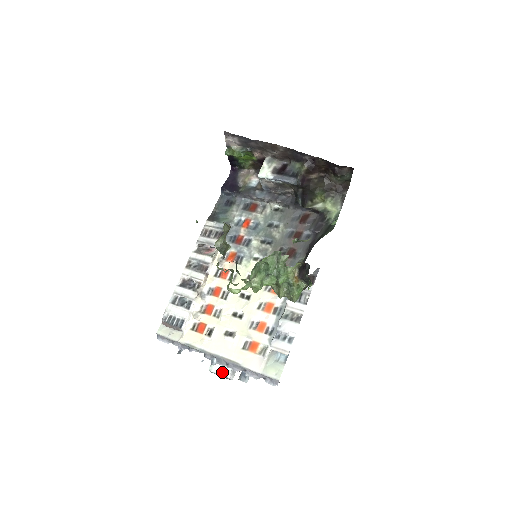
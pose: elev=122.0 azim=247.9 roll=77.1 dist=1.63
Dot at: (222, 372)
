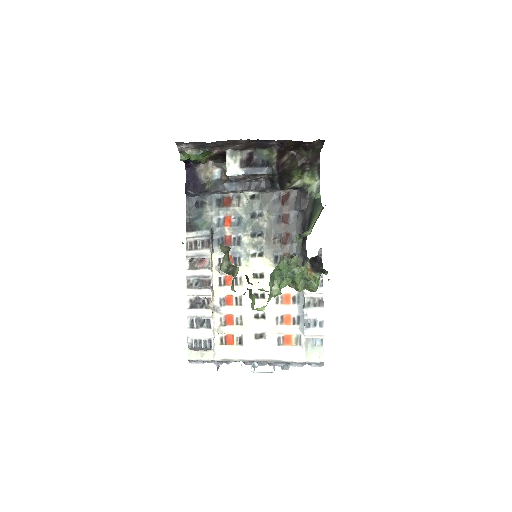
Dot at: (265, 370)
